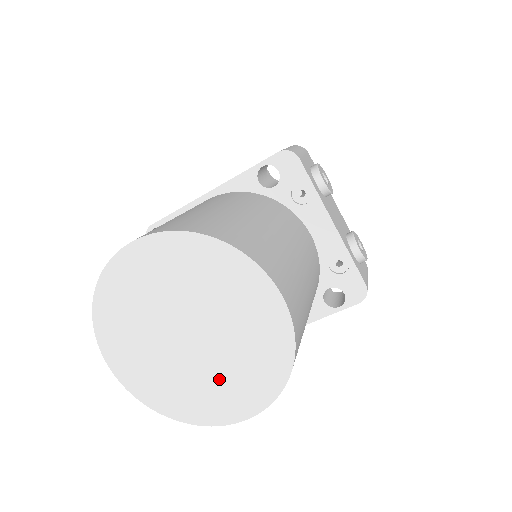
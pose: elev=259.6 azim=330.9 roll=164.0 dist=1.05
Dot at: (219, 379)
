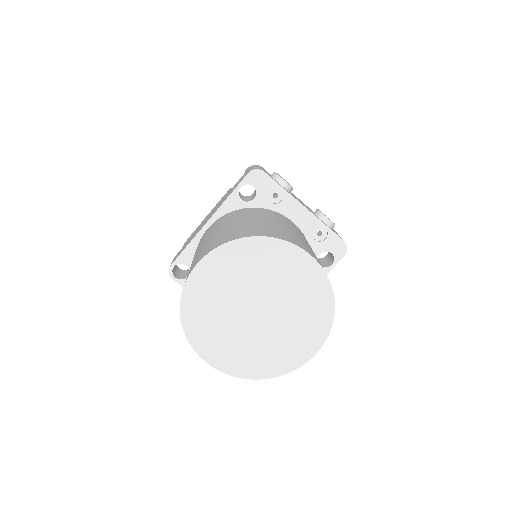
Dot at: (289, 332)
